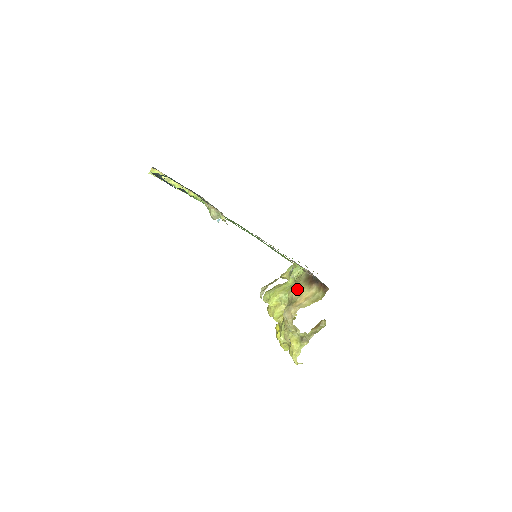
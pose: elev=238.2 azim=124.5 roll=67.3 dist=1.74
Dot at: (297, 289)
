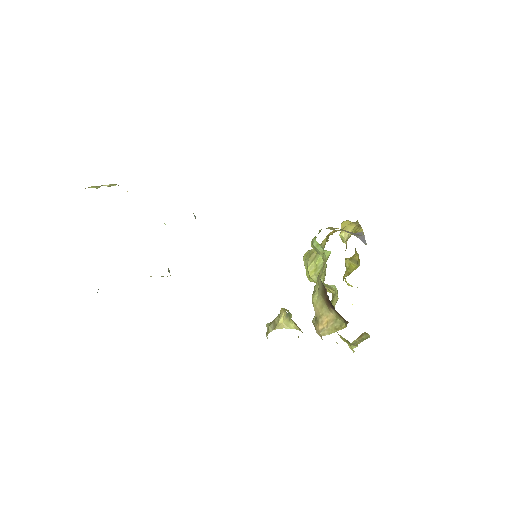
Dot at: (316, 303)
